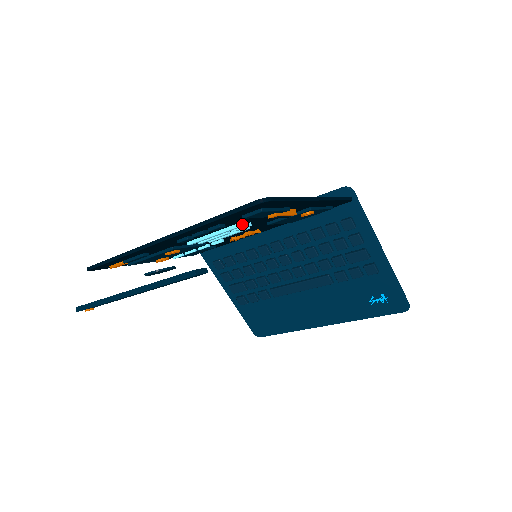
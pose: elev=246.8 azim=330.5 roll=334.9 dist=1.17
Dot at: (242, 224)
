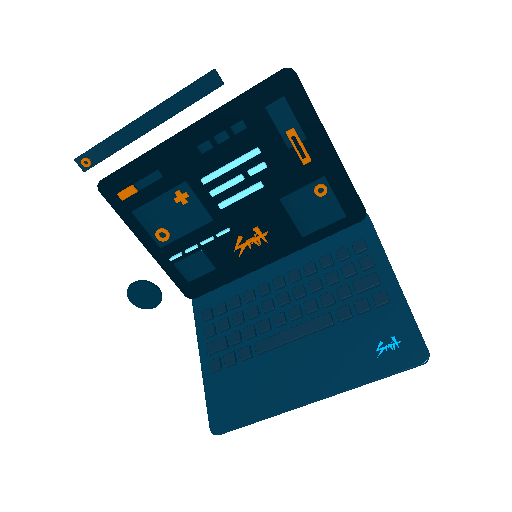
Dot at: (260, 151)
